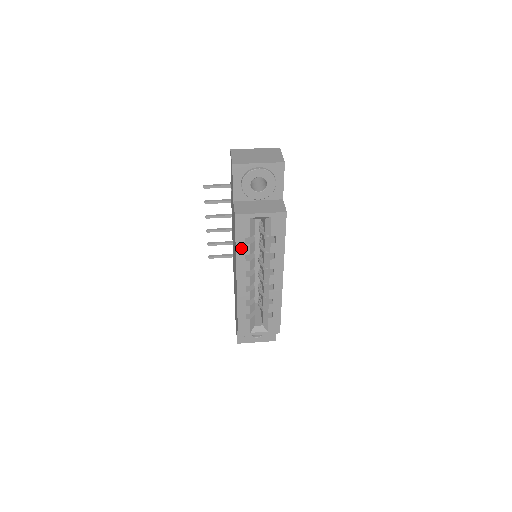
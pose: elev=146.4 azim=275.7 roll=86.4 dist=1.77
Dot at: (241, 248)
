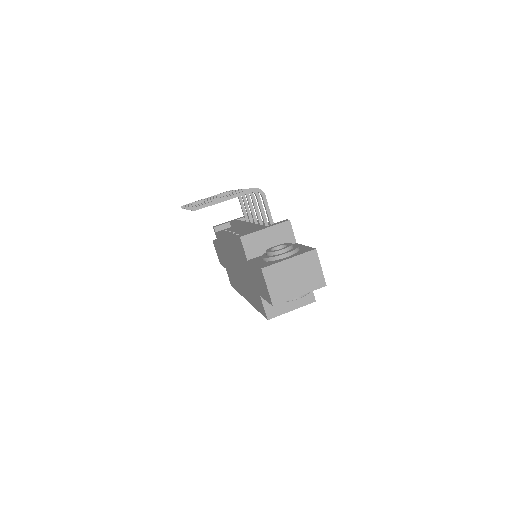
Dot at: occluded
